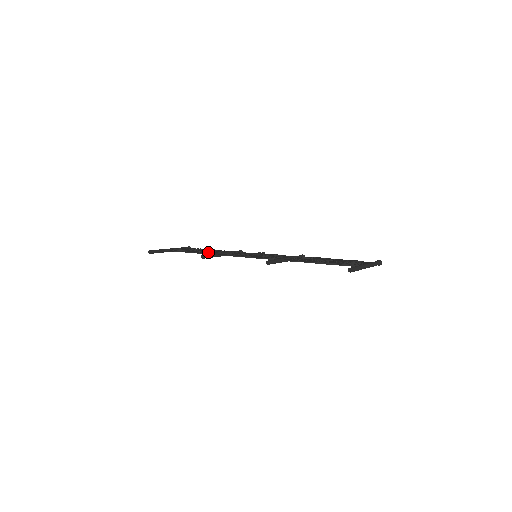
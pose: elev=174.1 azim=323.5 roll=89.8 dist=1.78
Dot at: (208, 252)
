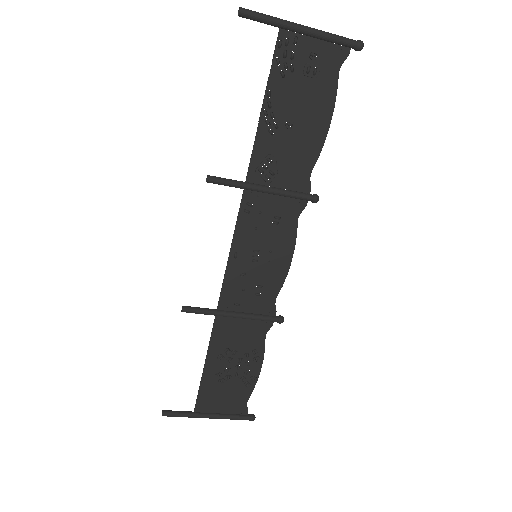
Dot at: (220, 335)
